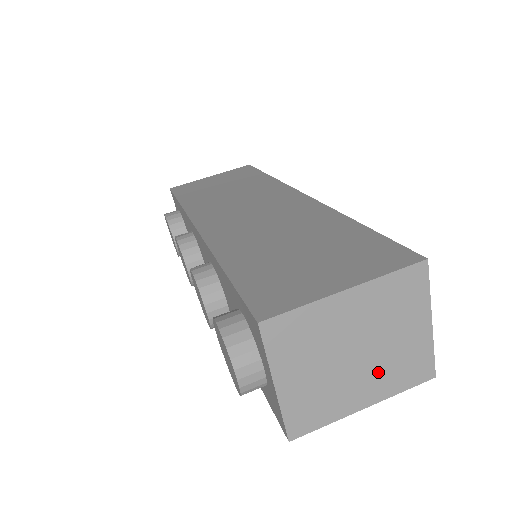
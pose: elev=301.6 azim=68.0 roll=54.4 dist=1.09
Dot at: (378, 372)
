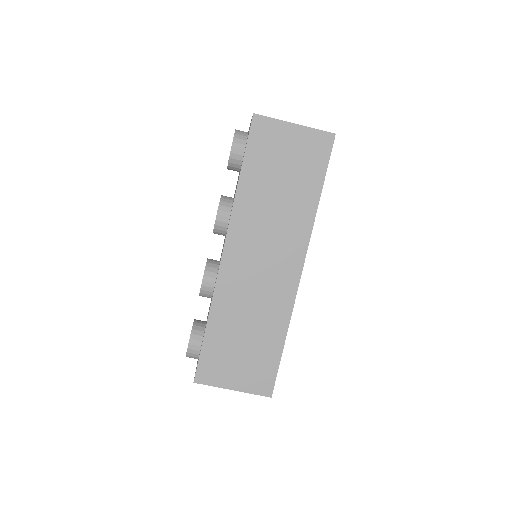
Dot at: occluded
